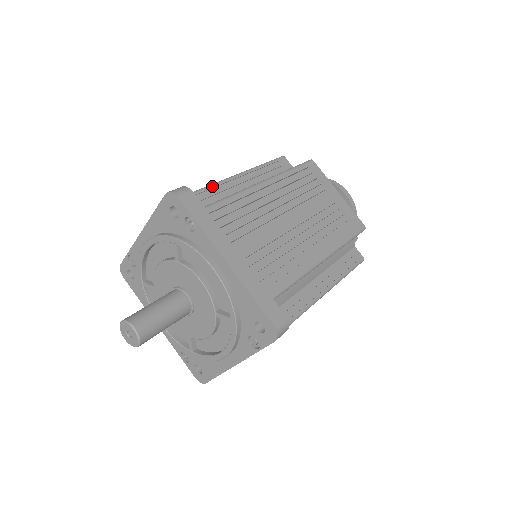
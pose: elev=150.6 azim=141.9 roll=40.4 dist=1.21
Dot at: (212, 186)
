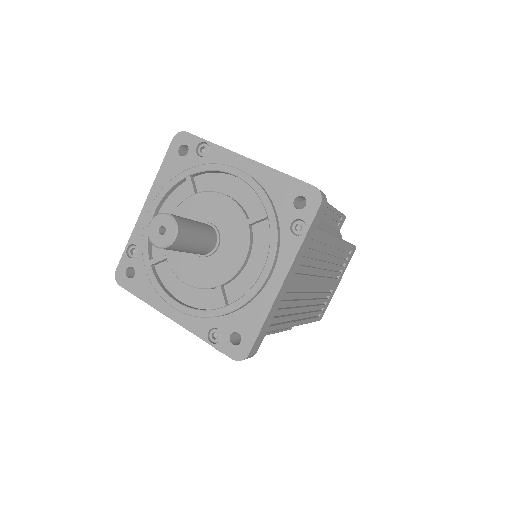
Dot at: occluded
